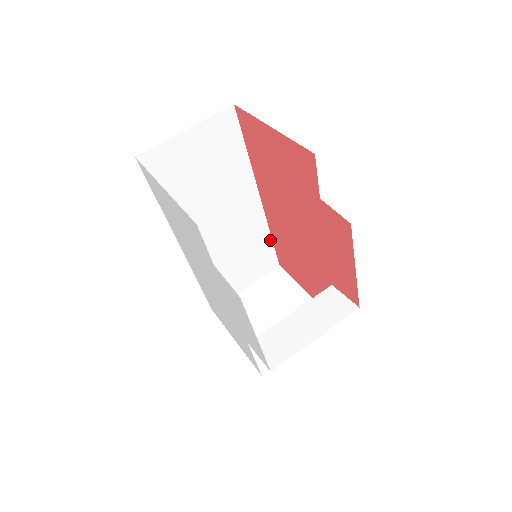
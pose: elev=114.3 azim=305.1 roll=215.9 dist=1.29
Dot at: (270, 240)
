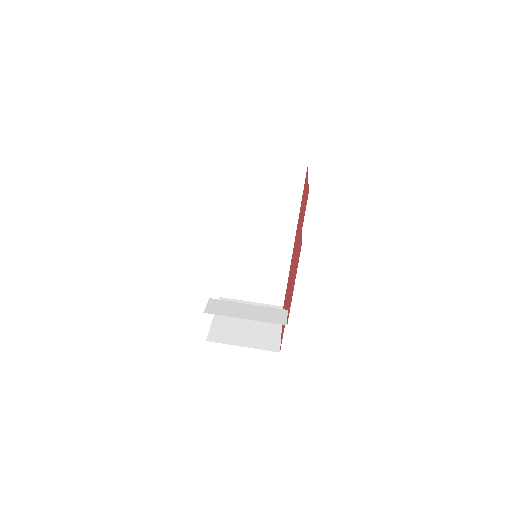
Dot at: (286, 280)
